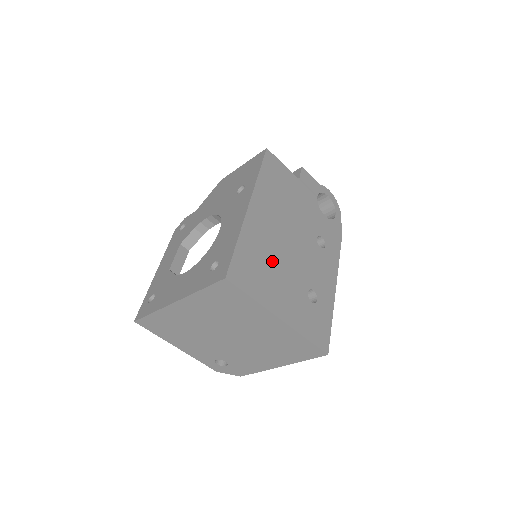
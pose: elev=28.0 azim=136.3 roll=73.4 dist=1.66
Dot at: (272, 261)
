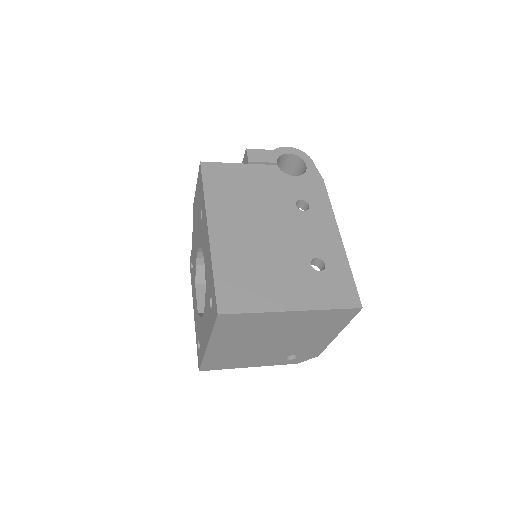
Dot at: (258, 264)
